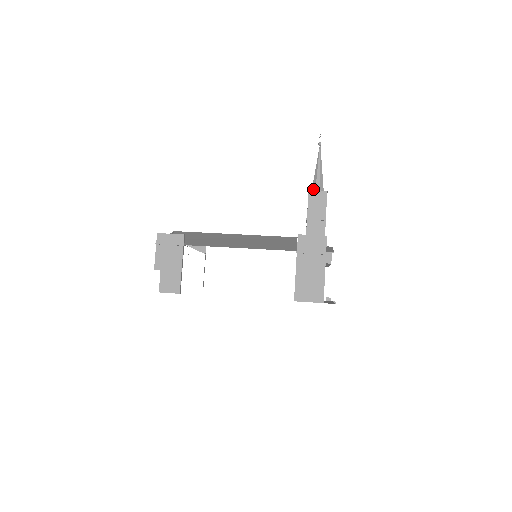
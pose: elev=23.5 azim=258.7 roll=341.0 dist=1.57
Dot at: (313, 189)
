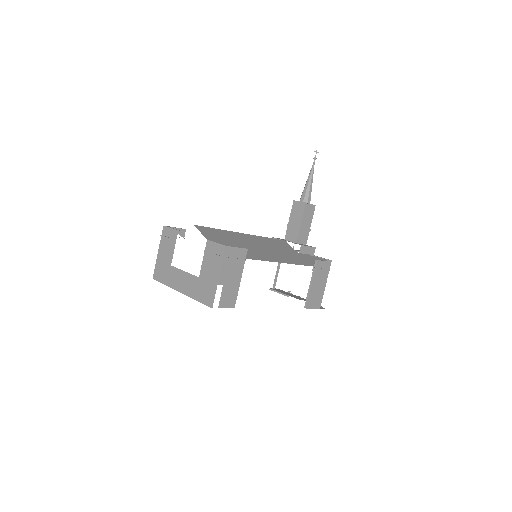
Dot at: (305, 200)
